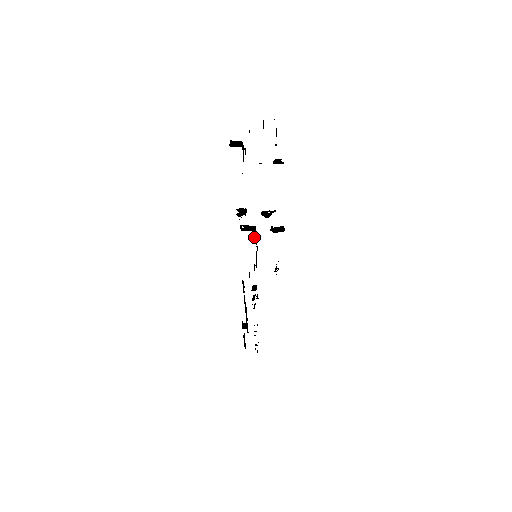
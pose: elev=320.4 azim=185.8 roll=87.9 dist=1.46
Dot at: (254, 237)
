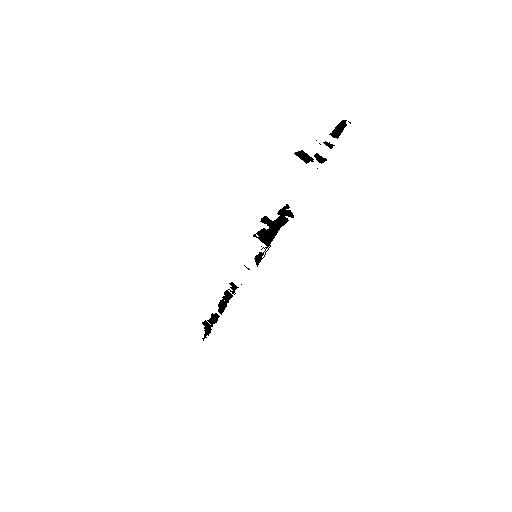
Dot at: occluded
